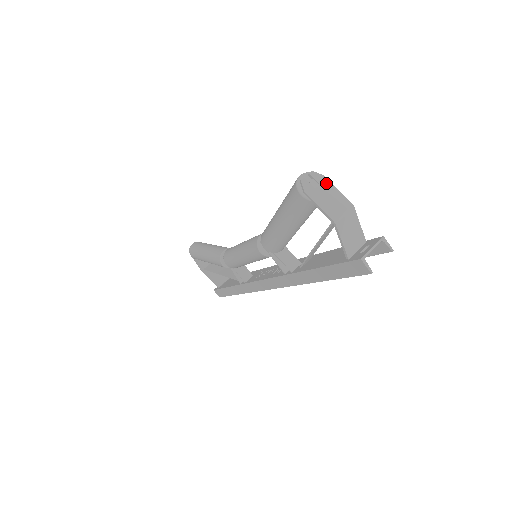
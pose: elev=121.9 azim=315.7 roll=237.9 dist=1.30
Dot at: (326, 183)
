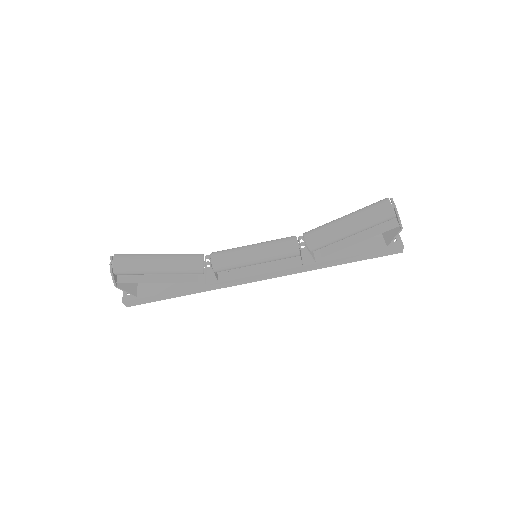
Dot at: occluded
